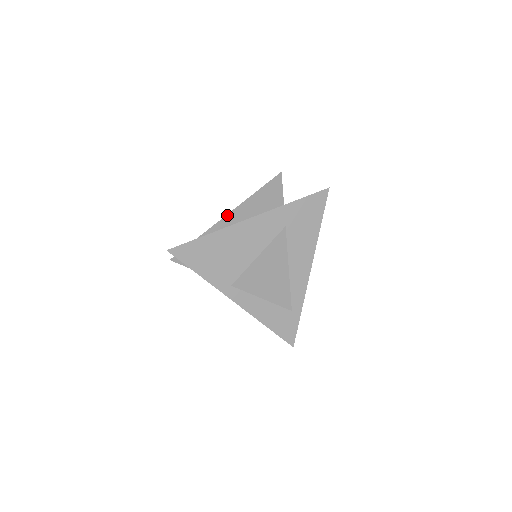
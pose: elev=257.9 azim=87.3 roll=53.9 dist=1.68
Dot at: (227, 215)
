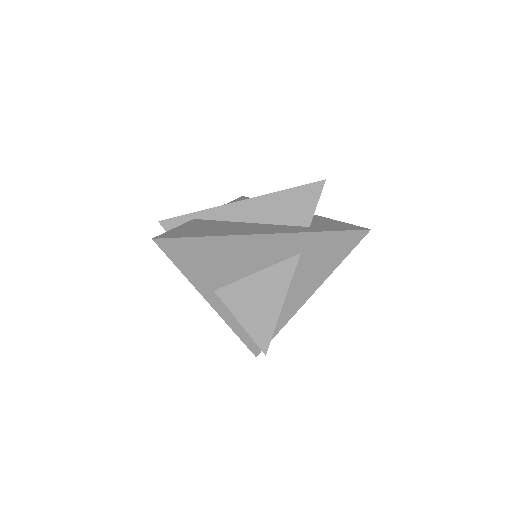
Dot at: (242, 201)
